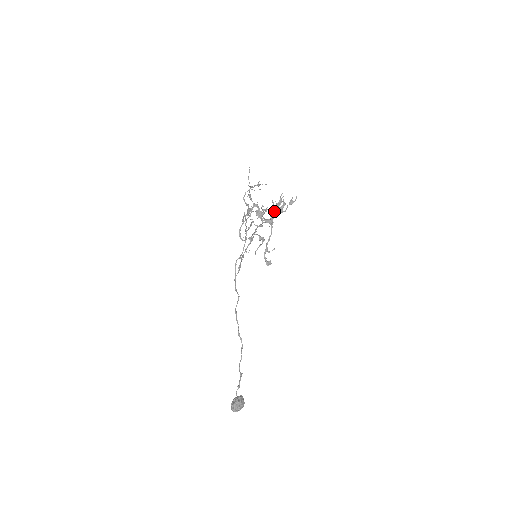
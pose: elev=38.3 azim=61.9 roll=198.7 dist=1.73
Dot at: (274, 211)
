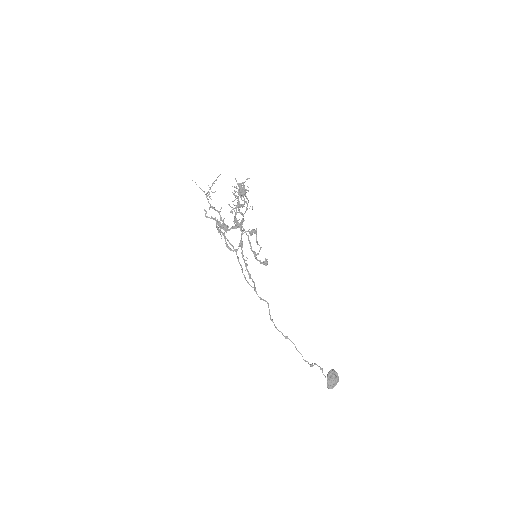
Dot at: (235, 213)
